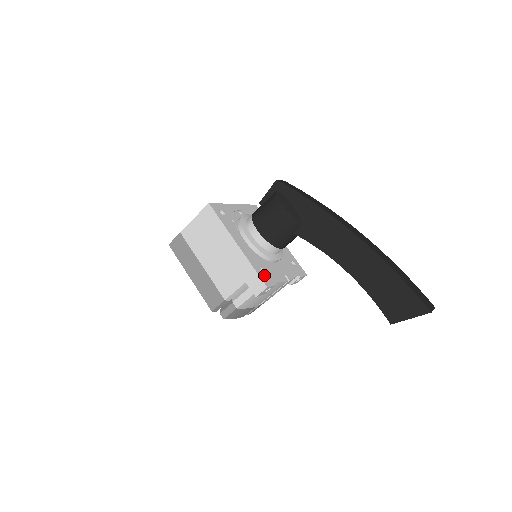
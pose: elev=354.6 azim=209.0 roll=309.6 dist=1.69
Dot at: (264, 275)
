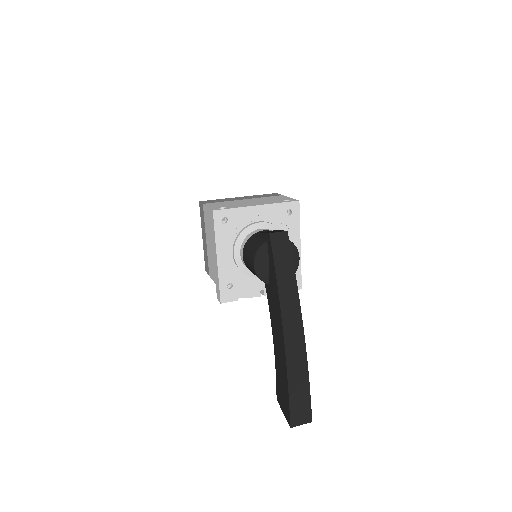
Dot at: (228, 291)
